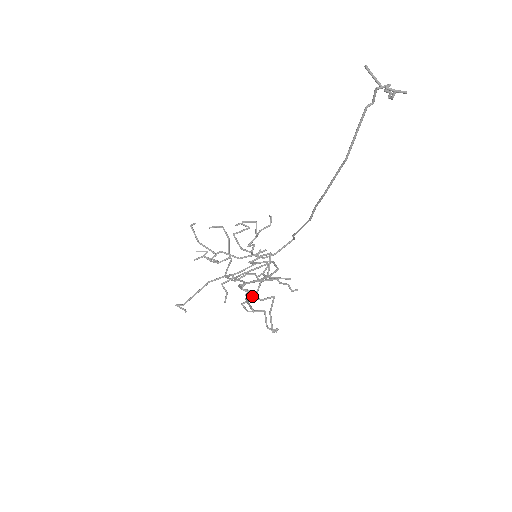
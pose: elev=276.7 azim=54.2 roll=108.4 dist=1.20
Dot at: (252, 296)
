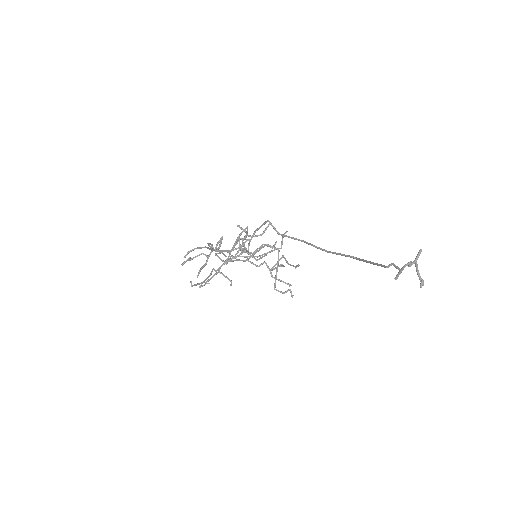
Dot at: occluded
